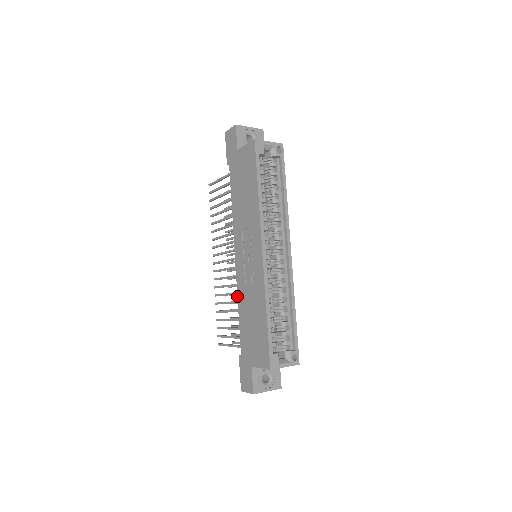
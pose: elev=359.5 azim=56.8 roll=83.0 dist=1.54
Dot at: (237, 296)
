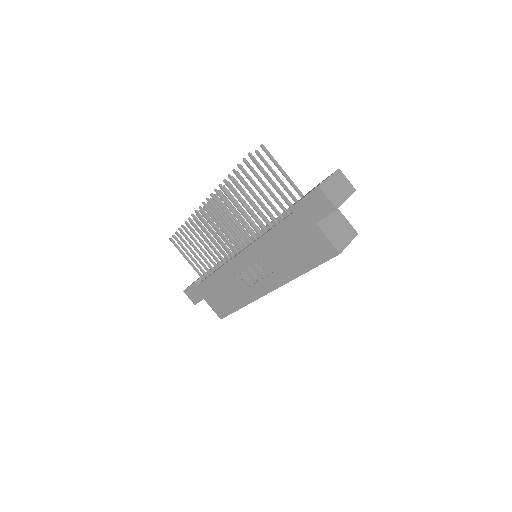
Dot at: (220, 268)
